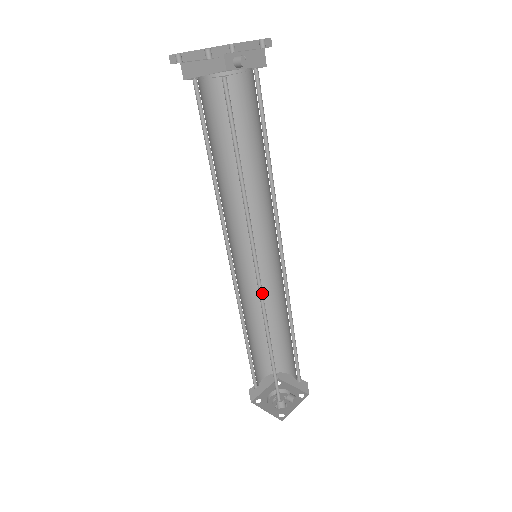
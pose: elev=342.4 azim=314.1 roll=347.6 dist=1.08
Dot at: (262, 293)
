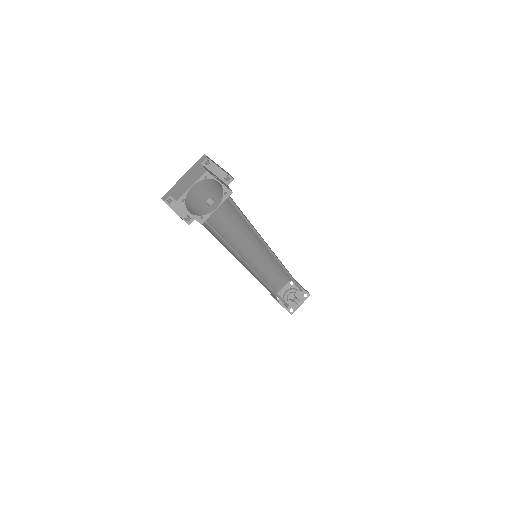
Dot at: (263, 279)
